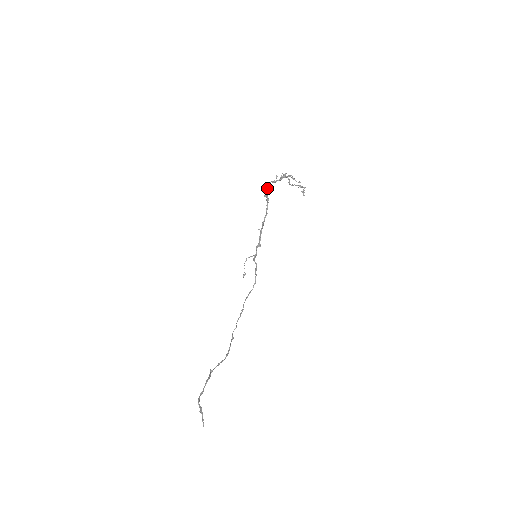
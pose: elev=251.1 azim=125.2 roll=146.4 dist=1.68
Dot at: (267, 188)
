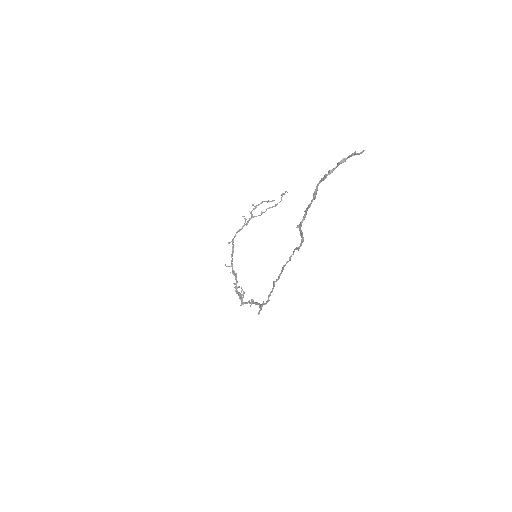
Dot at: (232, 243)
